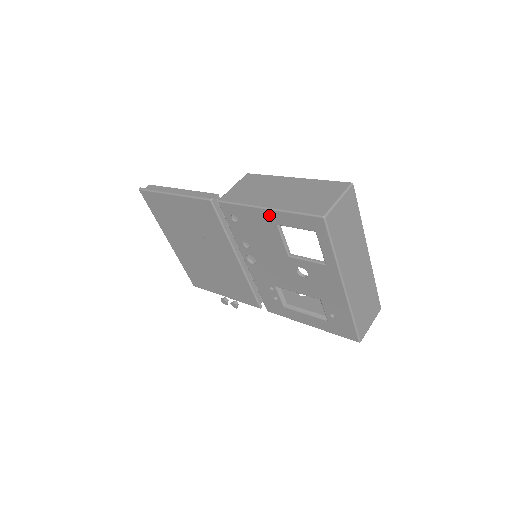
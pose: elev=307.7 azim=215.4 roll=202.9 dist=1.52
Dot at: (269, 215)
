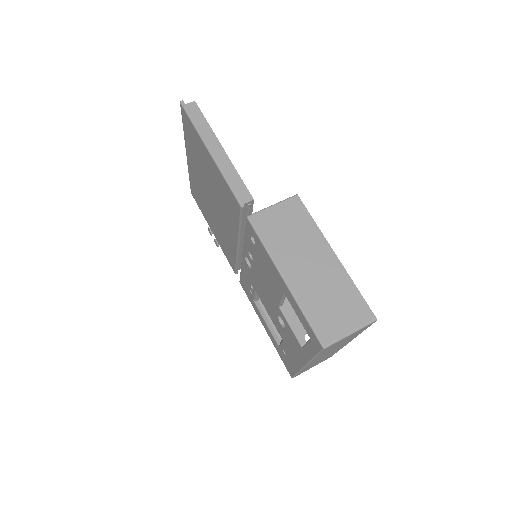
Dot at: (283, 284)
